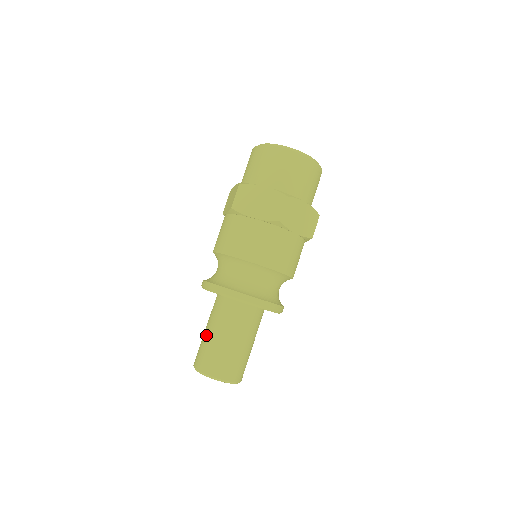
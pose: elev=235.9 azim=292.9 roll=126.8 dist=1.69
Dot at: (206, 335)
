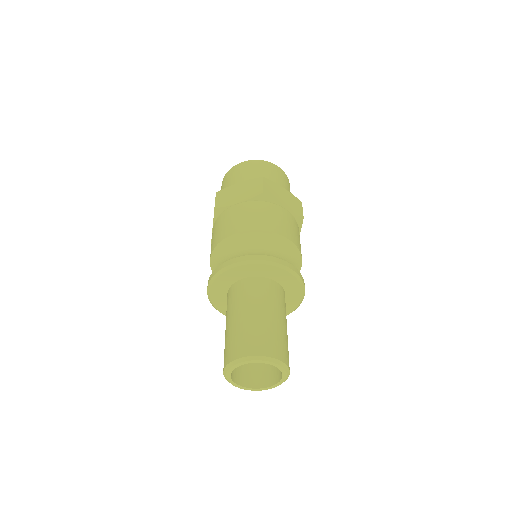
Dot at: (254, 317)
